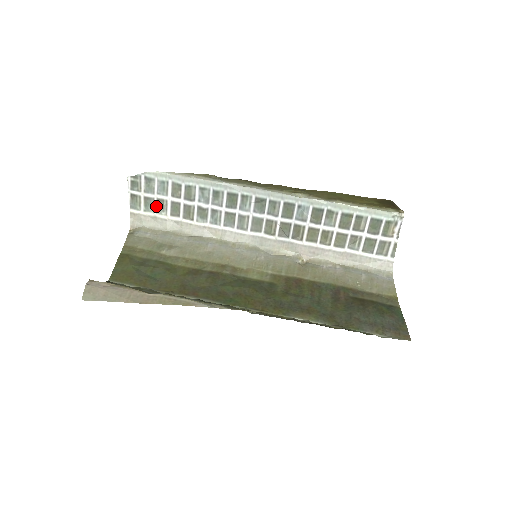
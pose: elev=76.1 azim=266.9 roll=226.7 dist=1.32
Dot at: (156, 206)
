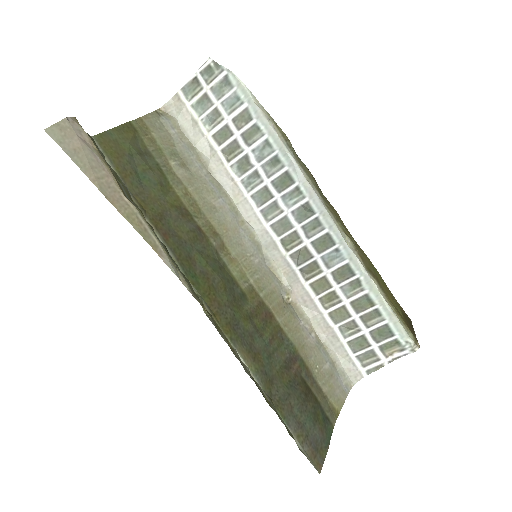
Dot at: (208, 113)
